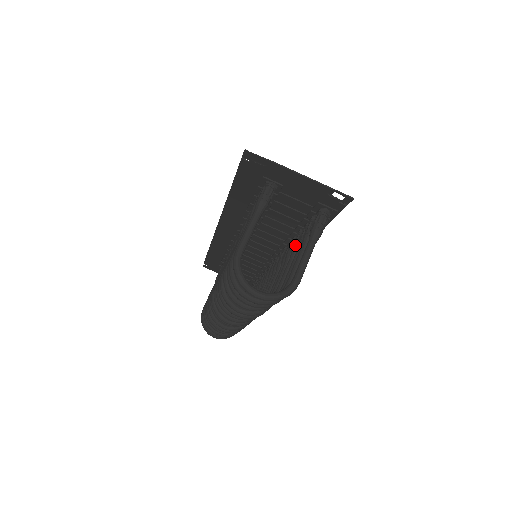
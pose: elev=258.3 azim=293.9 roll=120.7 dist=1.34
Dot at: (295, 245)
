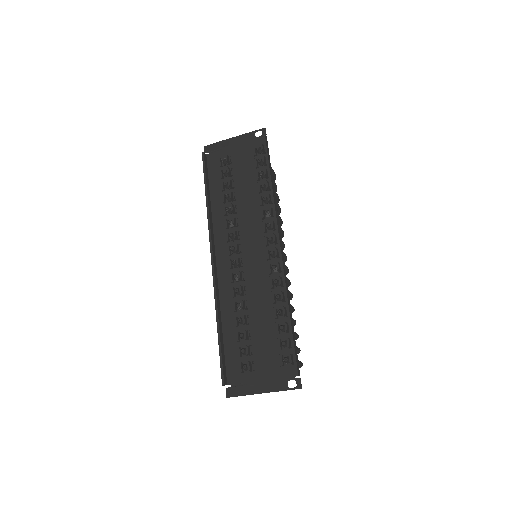
Dot at: occluded
